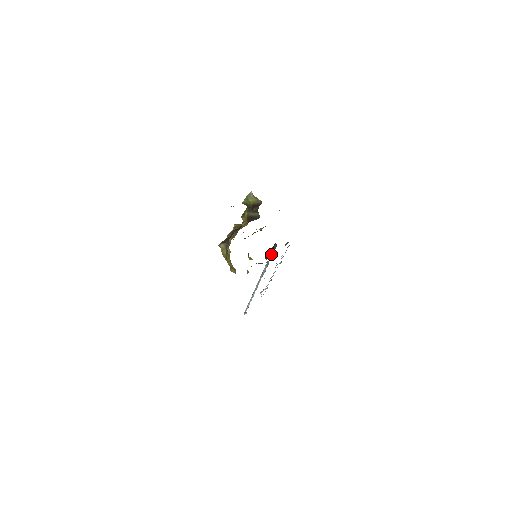
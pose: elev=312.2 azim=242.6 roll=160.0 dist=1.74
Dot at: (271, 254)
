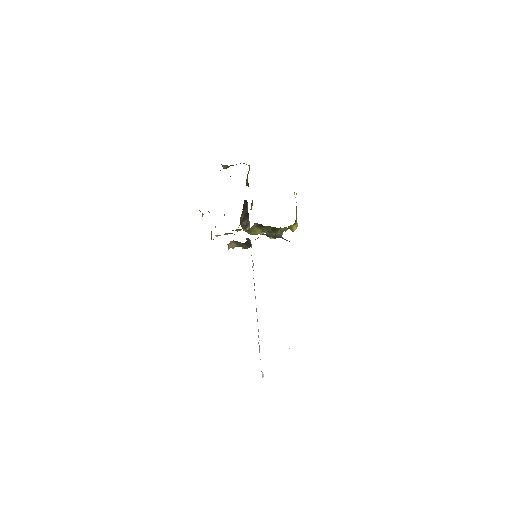
Dot at: (249, 225)
